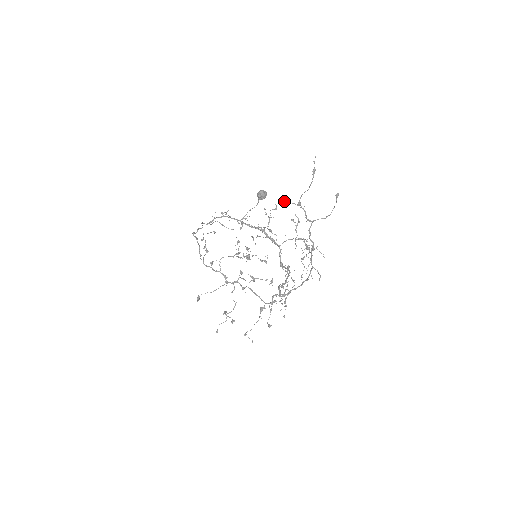
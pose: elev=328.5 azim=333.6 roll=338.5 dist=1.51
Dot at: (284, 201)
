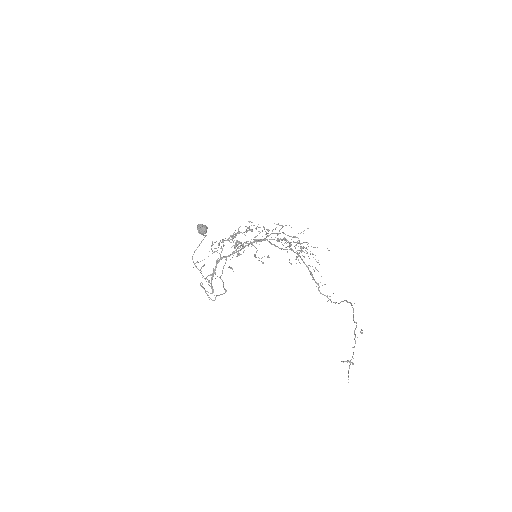
Dot at: (348, 379)
